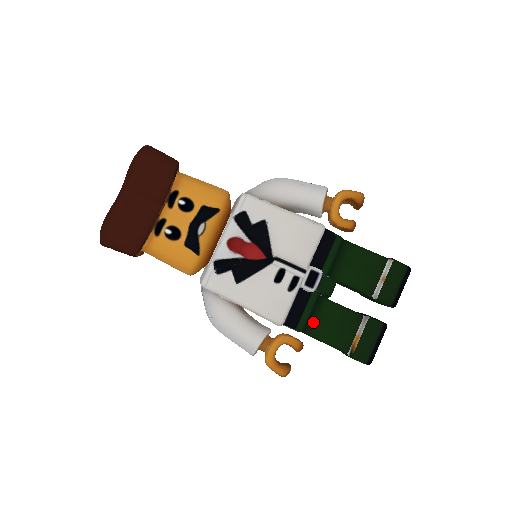
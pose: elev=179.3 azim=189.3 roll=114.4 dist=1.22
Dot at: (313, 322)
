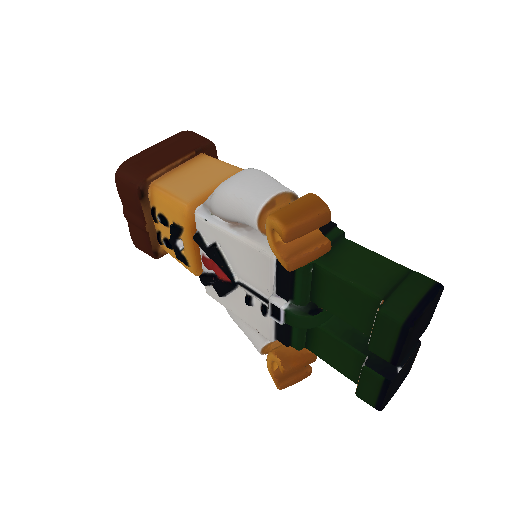
Dot at: (312, 343)
